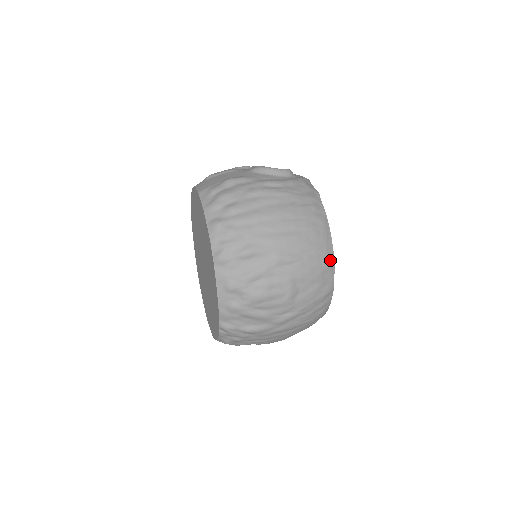
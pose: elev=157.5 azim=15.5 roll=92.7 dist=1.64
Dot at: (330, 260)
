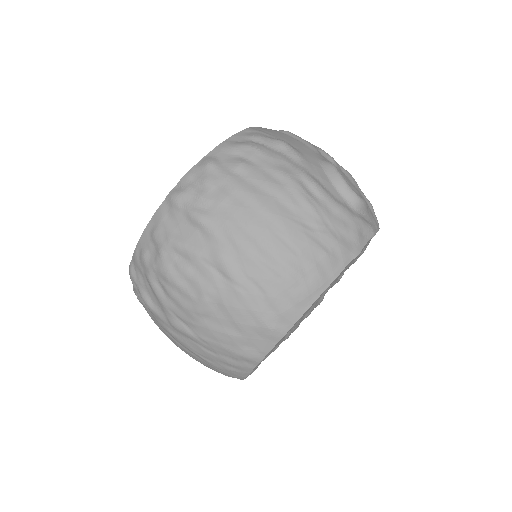
Dot at: (280, 327)
